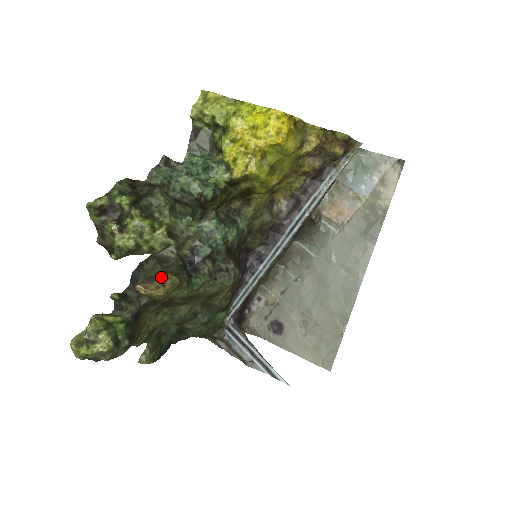
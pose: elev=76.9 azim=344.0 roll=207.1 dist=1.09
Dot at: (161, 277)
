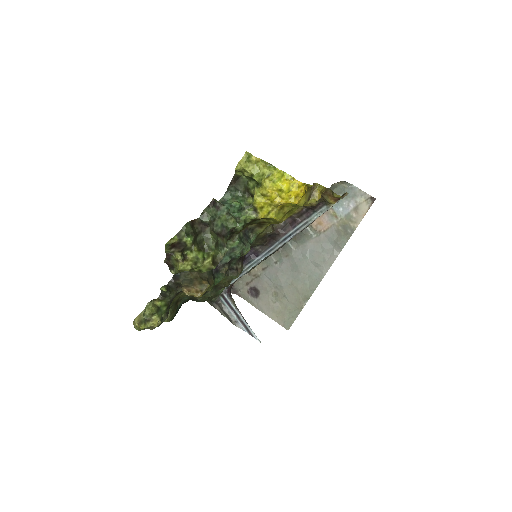
Dot at: (199, 283)
